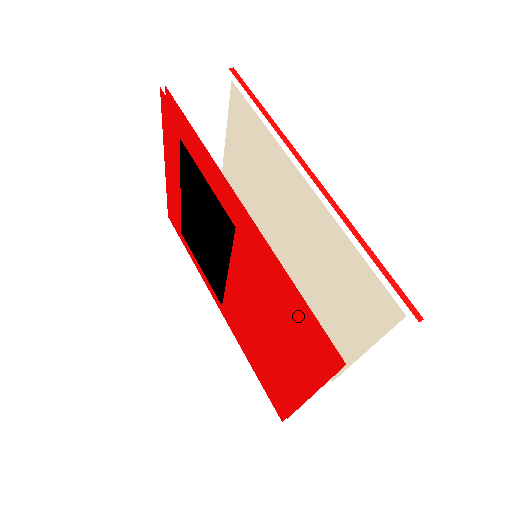
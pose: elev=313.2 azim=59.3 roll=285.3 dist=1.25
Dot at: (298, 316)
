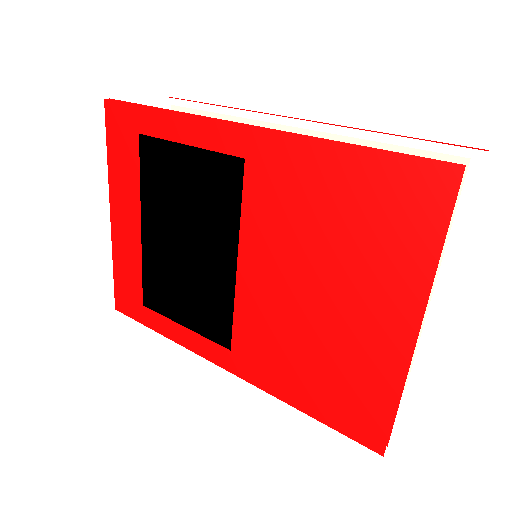
Dot at: (373, 173)
